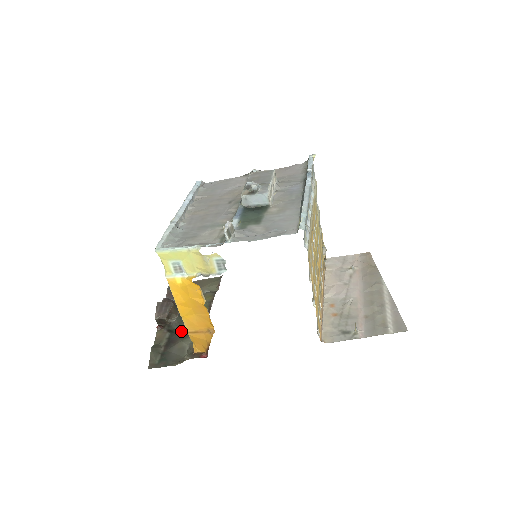
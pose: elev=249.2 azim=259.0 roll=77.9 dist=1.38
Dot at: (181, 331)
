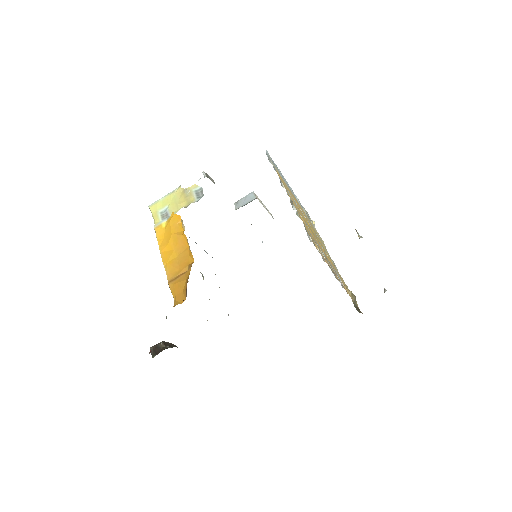
Dot at: occluded
